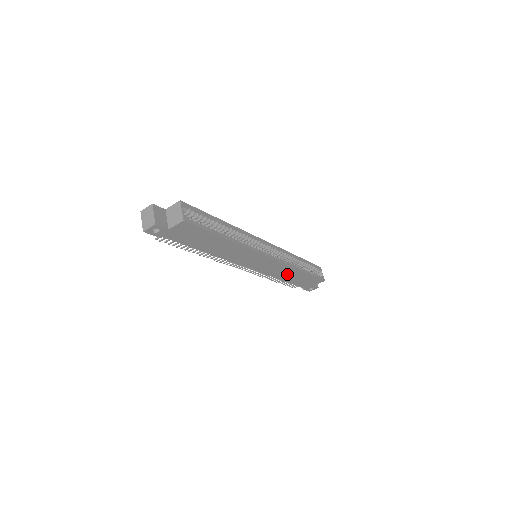
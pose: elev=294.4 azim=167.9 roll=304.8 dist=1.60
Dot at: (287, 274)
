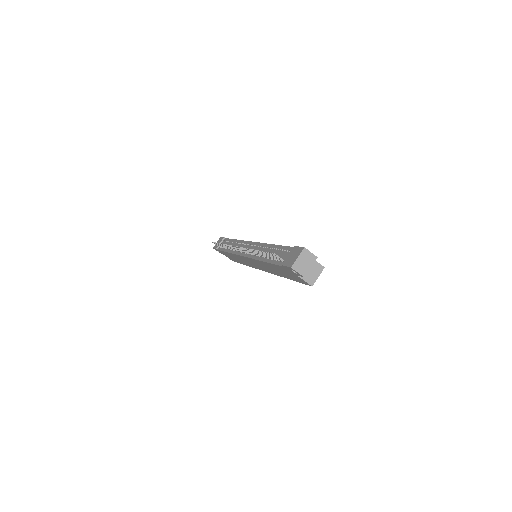
Dot at: (238, 259)
